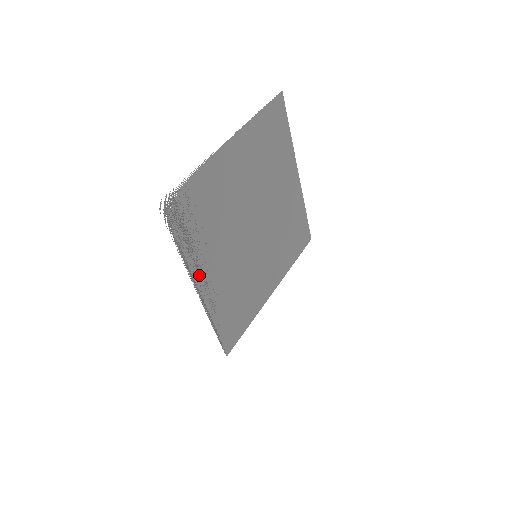
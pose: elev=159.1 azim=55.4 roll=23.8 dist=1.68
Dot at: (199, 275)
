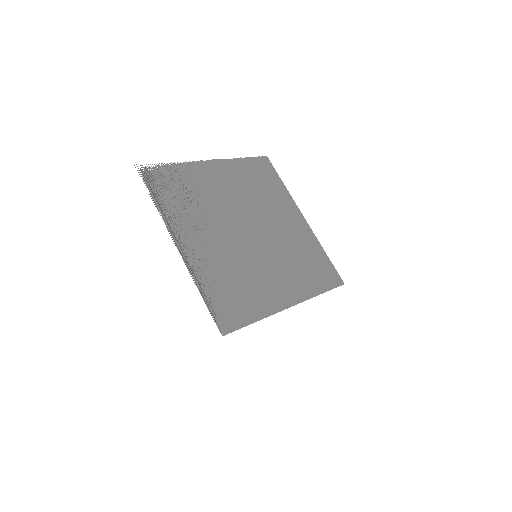
Dot at: (179, 233)
